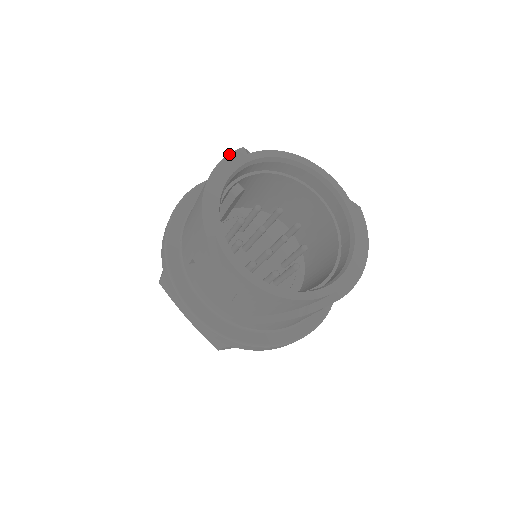
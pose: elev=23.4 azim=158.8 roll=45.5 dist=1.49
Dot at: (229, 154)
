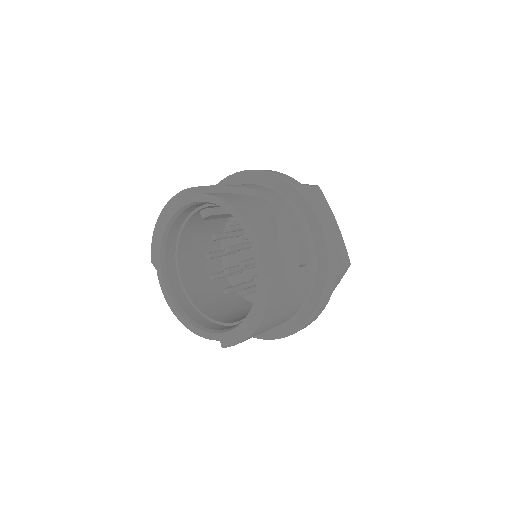
Dot at: (176, 194)
